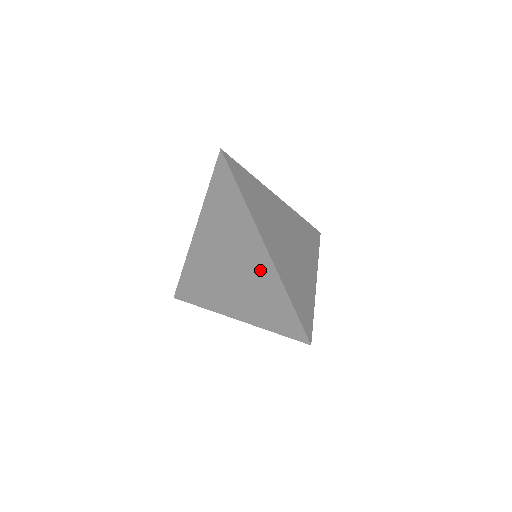
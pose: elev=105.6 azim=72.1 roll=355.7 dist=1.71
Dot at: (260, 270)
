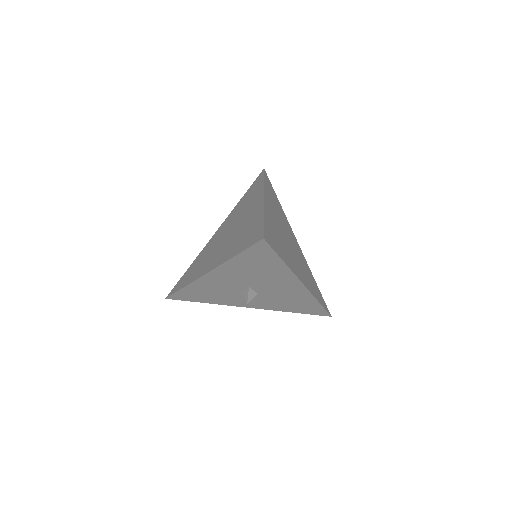
Dot at: (251, 216)
